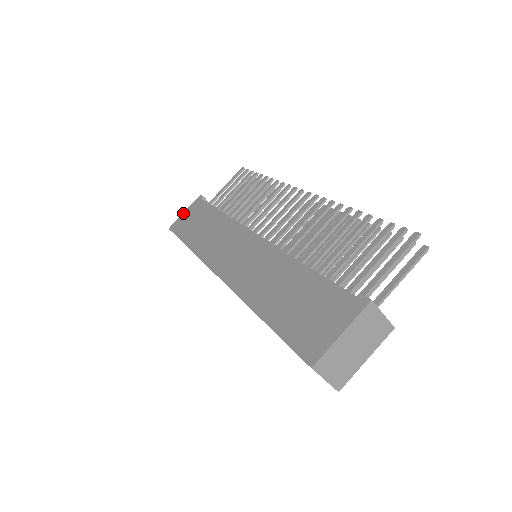
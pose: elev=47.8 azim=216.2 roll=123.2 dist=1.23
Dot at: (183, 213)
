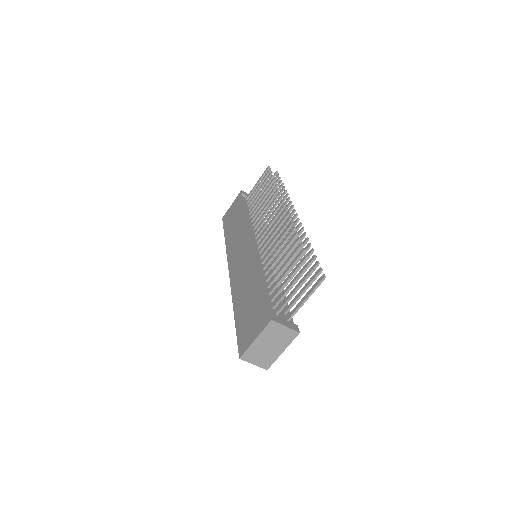
Dot at: (230, 206)
